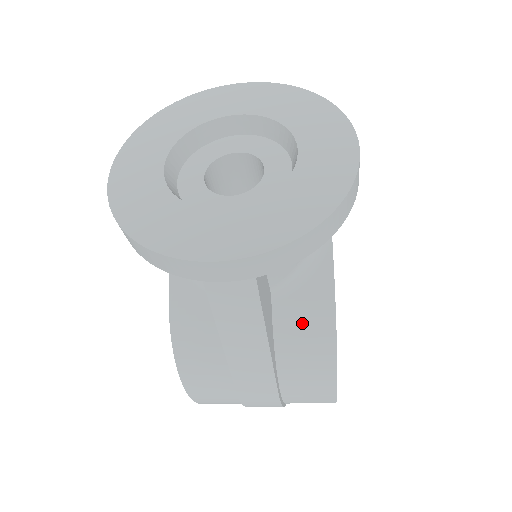
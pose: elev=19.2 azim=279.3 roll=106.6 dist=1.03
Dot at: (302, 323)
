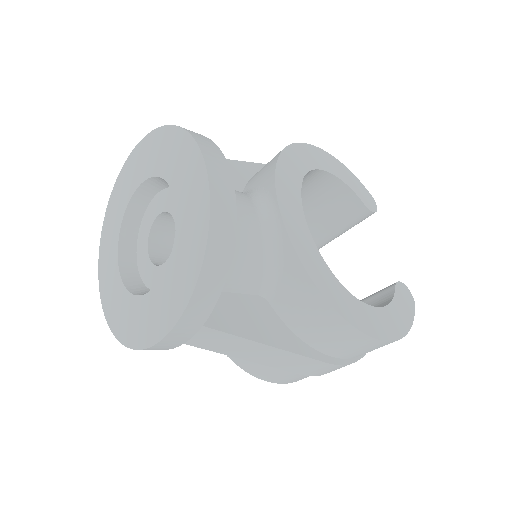
Dot at: (300, 309)
